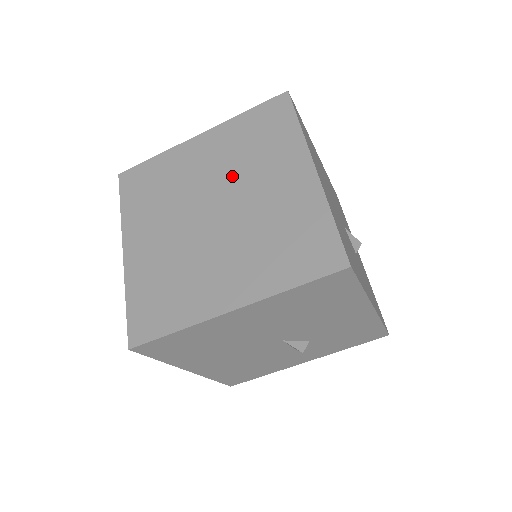
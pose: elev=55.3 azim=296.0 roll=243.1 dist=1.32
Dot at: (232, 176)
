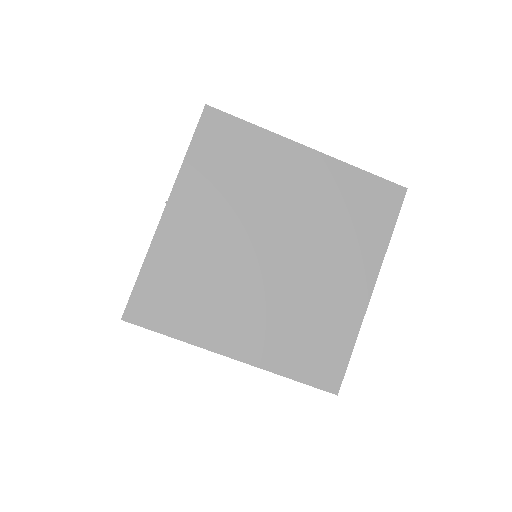
Dot at: (309, 230)
